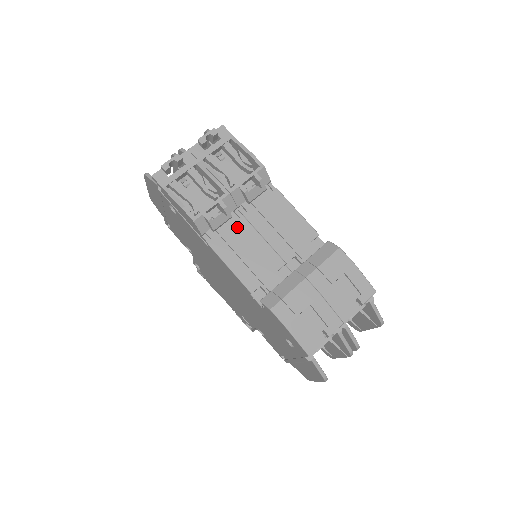
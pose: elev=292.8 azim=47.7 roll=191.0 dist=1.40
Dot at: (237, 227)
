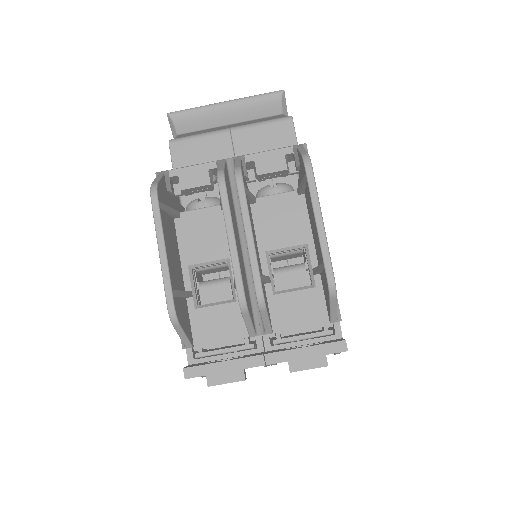
Dot at: occluded
